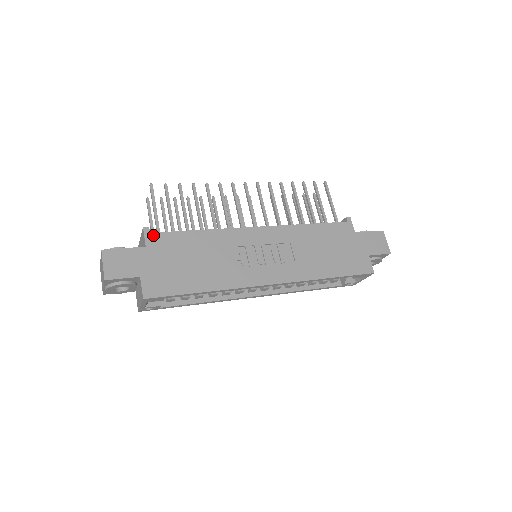
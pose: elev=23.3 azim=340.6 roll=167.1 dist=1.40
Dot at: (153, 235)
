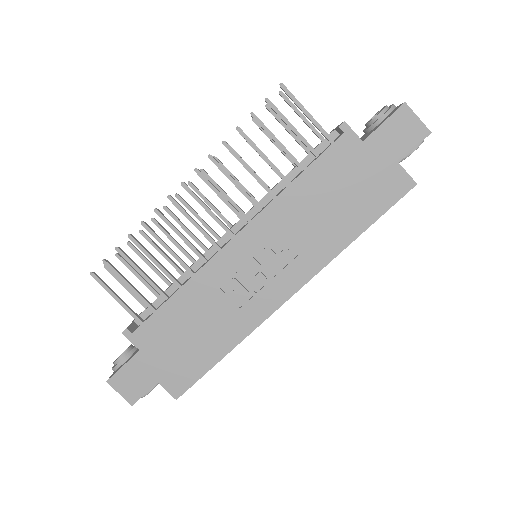
Dot at: (136, 334)
